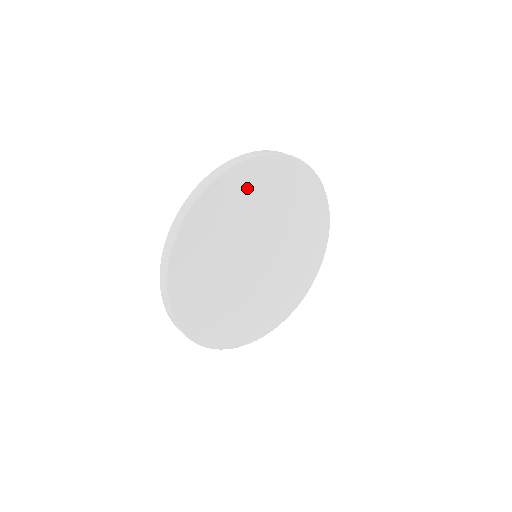
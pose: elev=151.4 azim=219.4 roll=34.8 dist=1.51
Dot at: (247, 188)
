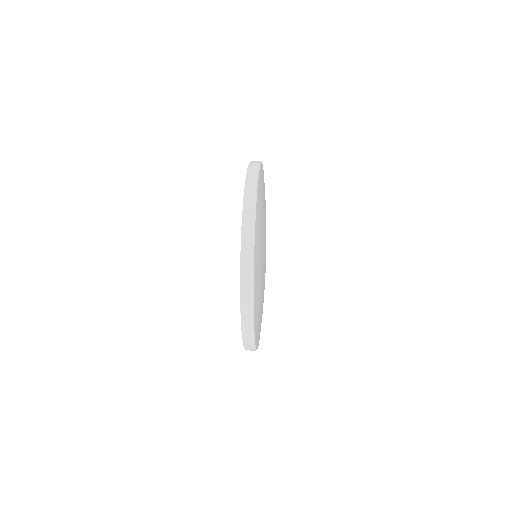
Dot at: (263, 185)
